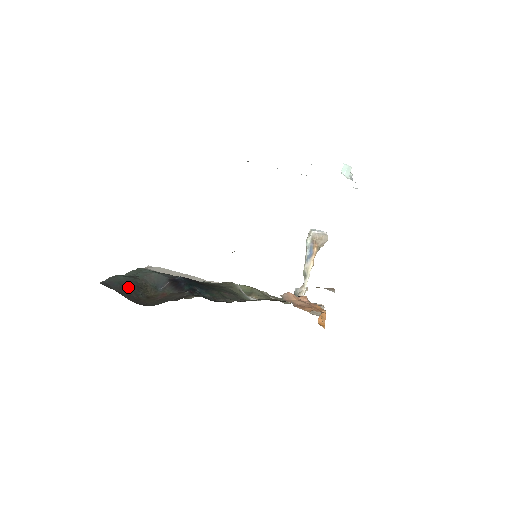
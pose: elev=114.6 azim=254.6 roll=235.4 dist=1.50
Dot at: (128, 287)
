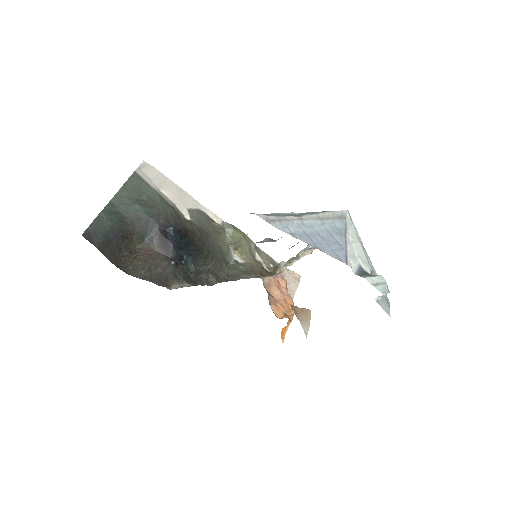
Dot at: (112, 239)
